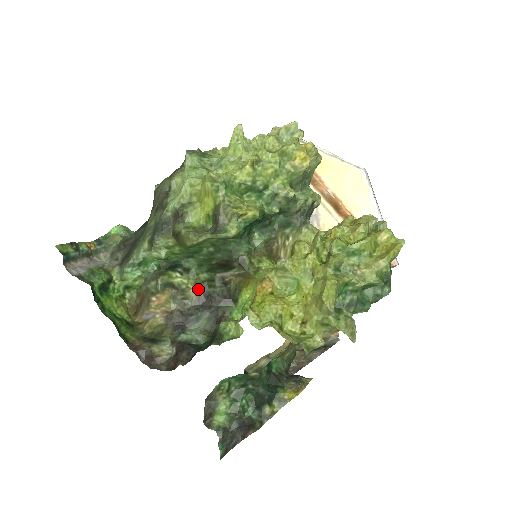
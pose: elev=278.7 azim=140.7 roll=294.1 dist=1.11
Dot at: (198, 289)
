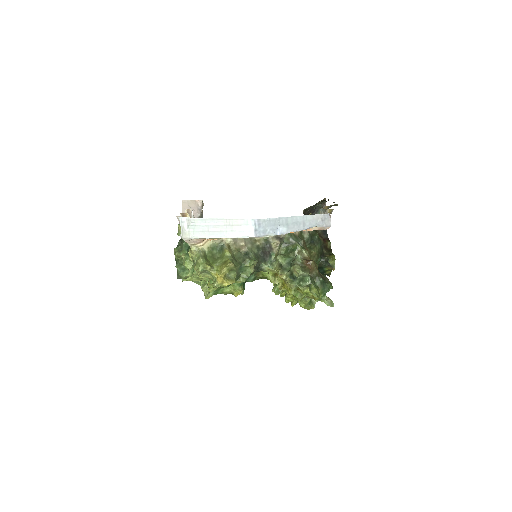
Dot at: occluded
